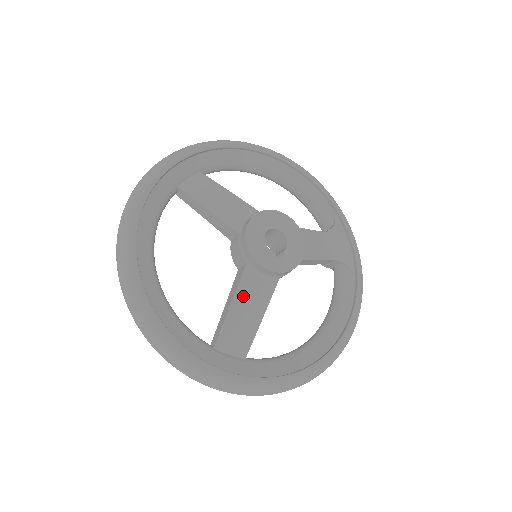
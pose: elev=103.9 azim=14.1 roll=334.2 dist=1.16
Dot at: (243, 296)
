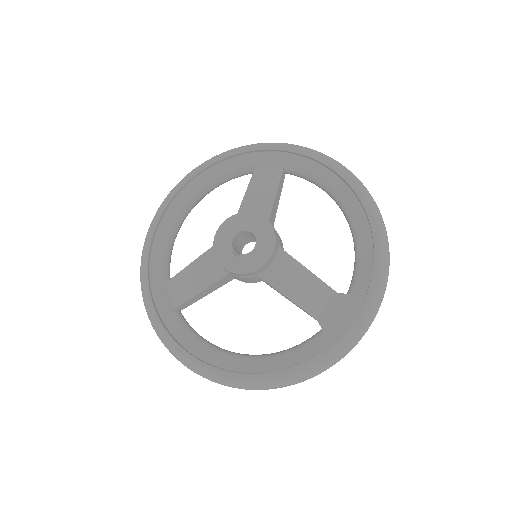
Dot at: (200, 264)
